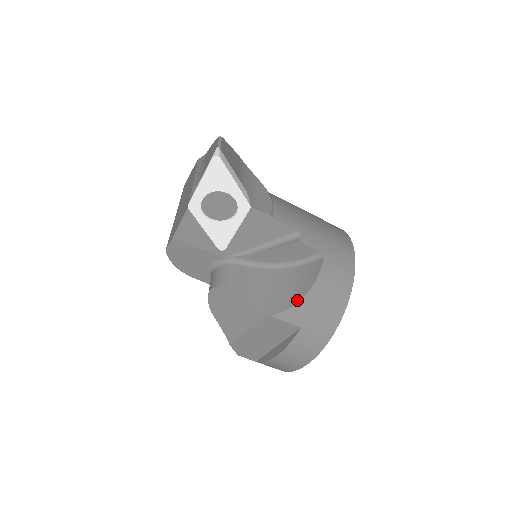
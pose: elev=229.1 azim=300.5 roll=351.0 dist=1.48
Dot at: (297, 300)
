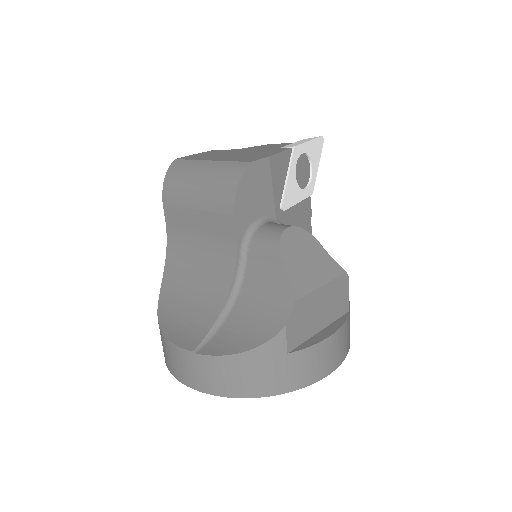
Dot at: occluded
